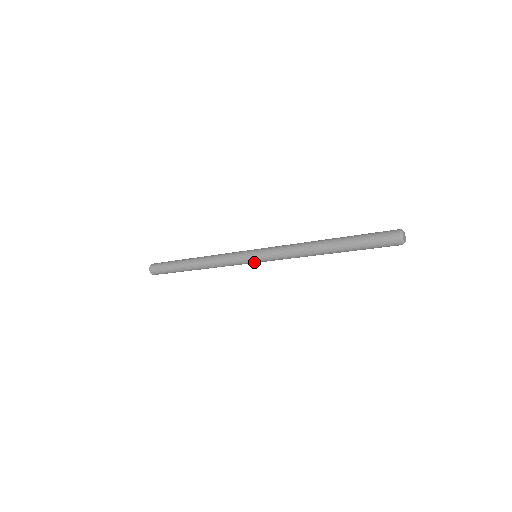
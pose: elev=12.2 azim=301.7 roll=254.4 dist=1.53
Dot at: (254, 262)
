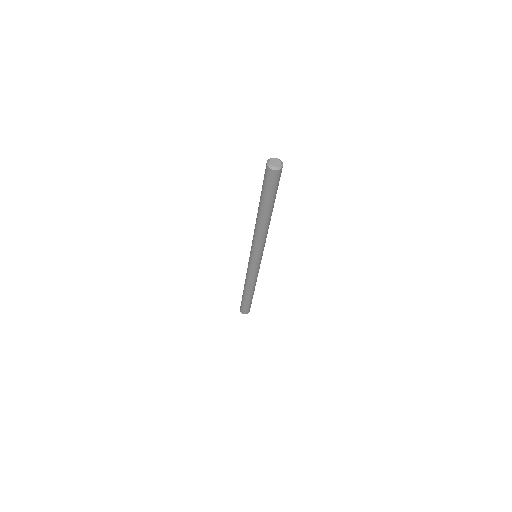
Dot at: (251, 260)
